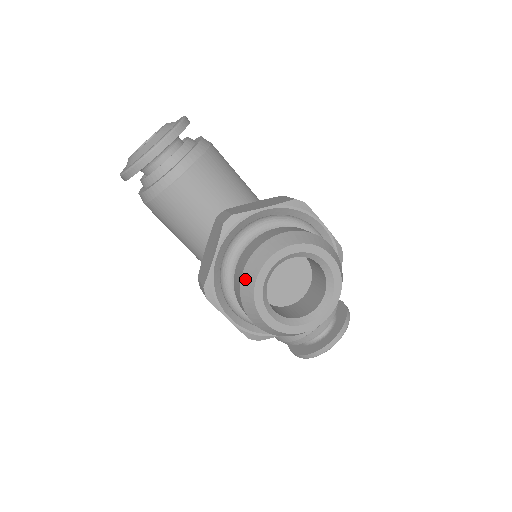
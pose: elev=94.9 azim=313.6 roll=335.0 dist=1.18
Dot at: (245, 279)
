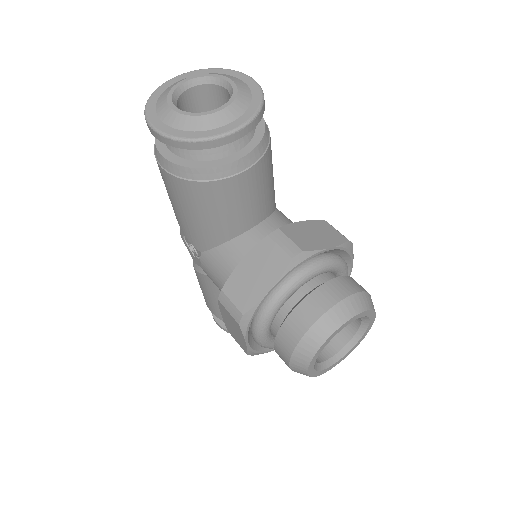
Dot at: (312, 335)
